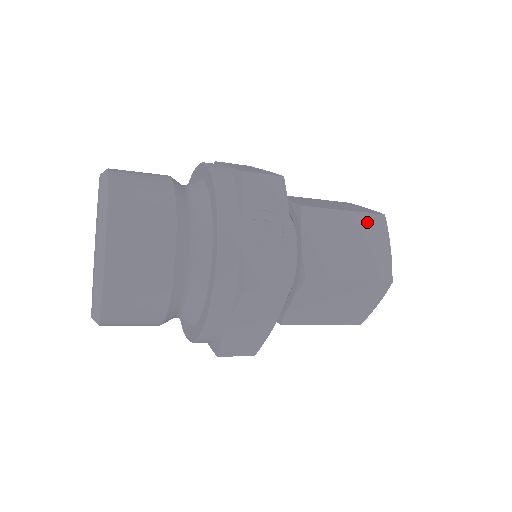
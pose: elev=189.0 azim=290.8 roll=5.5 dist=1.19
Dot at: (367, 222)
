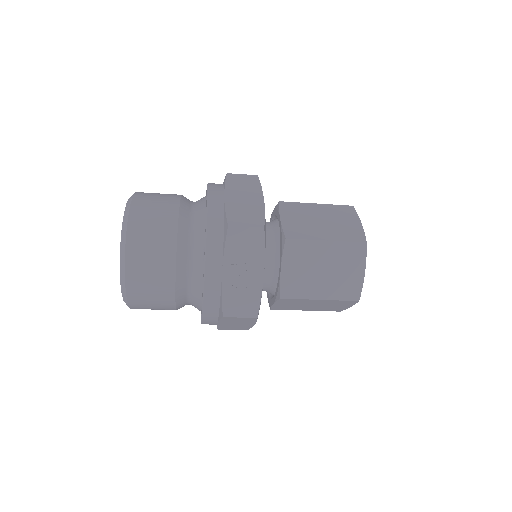
Dot at: (347, 250)
